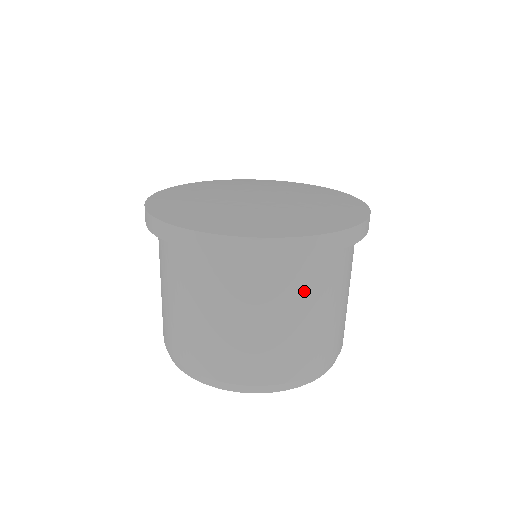
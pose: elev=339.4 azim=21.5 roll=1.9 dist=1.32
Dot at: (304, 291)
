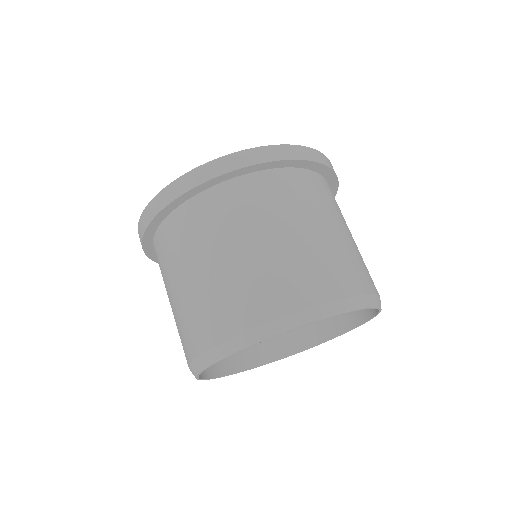
Dot at: (212, 229)
